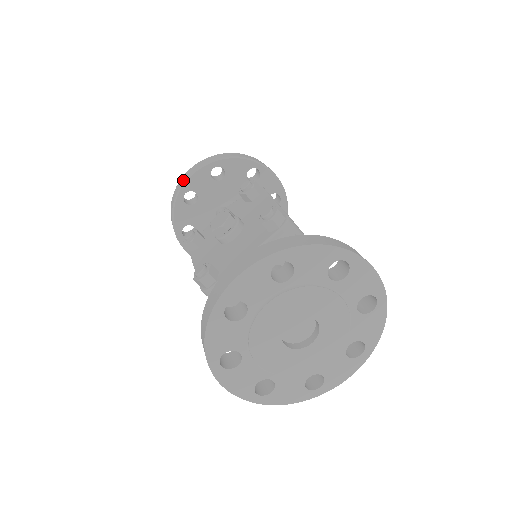
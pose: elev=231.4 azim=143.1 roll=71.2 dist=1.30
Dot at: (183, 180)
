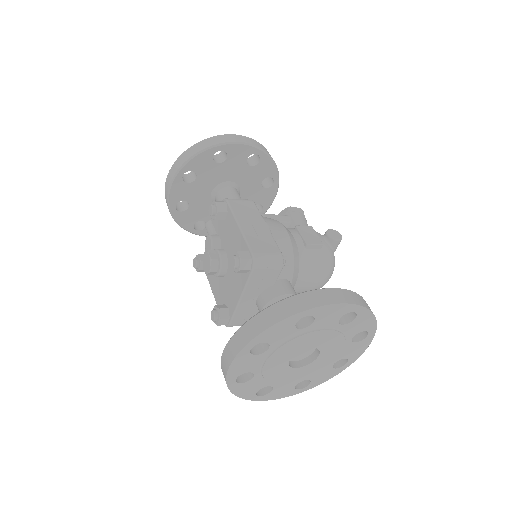
Dot at: (166, 198)
